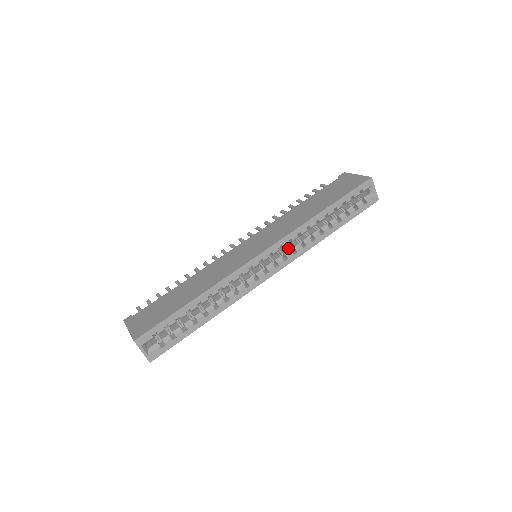
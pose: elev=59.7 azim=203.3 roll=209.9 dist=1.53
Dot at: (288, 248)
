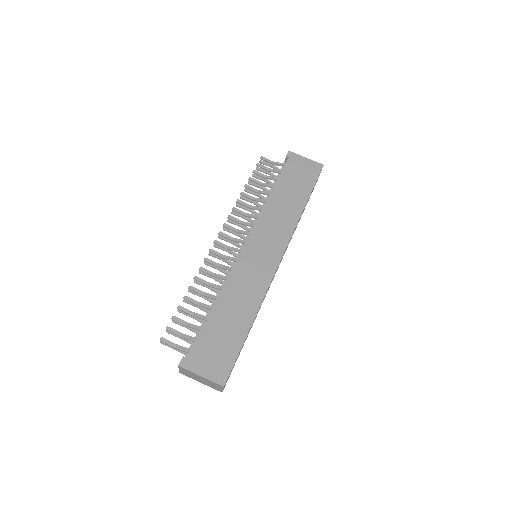
Dot at: occluded
